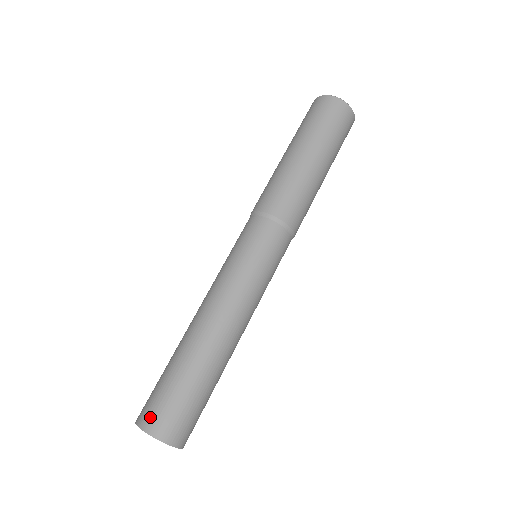
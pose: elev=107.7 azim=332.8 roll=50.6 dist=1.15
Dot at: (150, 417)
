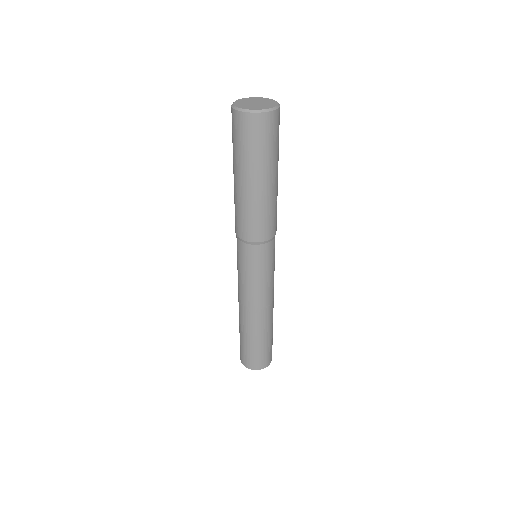
Dot at: (240, 355)
